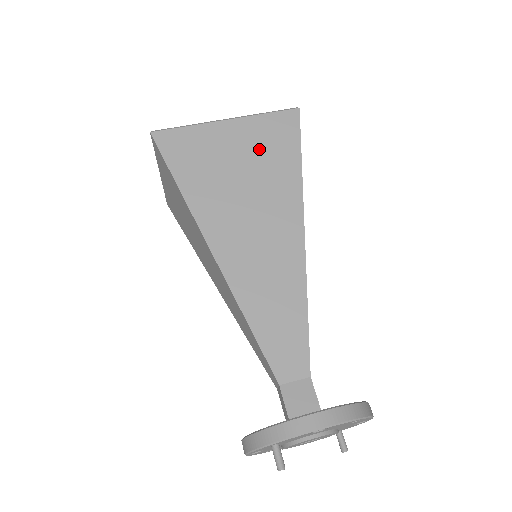
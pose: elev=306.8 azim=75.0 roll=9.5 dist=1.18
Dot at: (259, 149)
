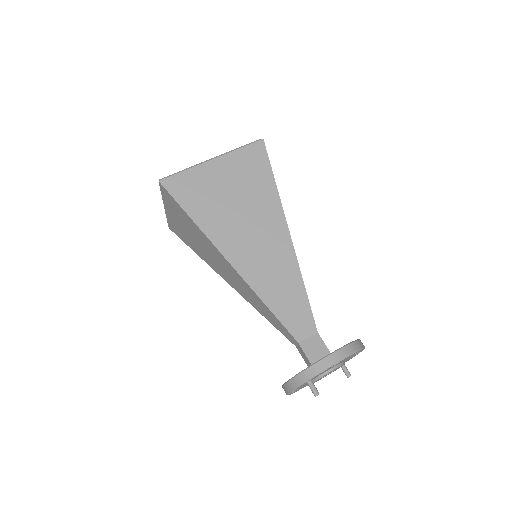
Dot at: (242, 177)
